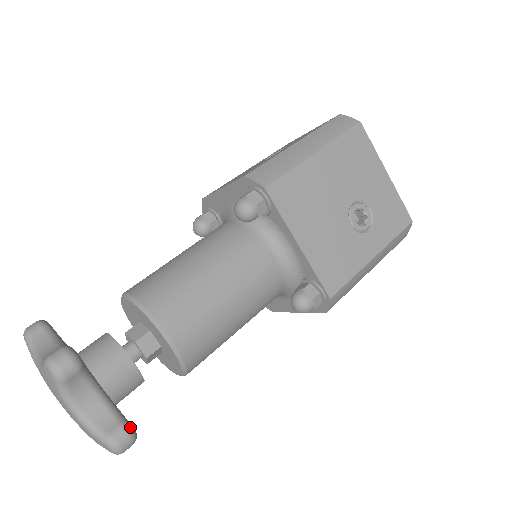
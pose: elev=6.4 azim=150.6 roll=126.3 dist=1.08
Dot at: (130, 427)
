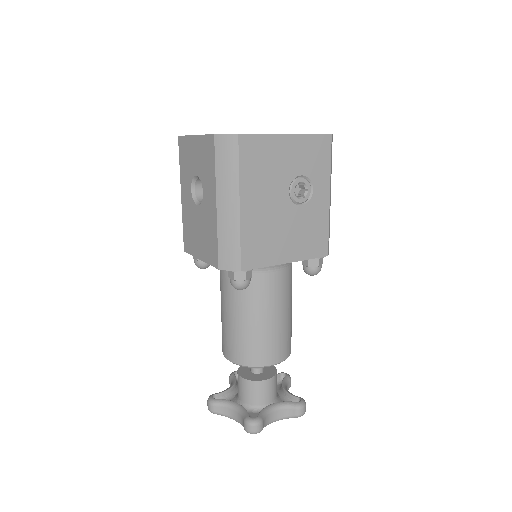
Dot at: (300, 405)
